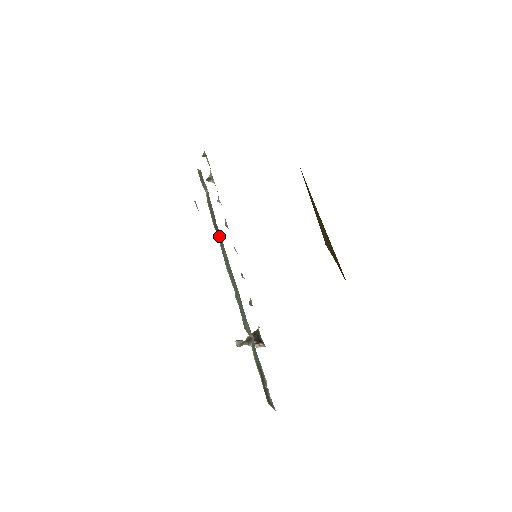
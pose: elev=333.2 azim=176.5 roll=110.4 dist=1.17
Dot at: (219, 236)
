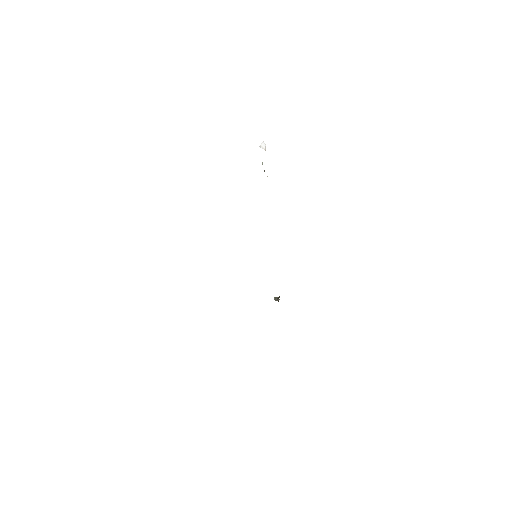
Dot at: occluded
